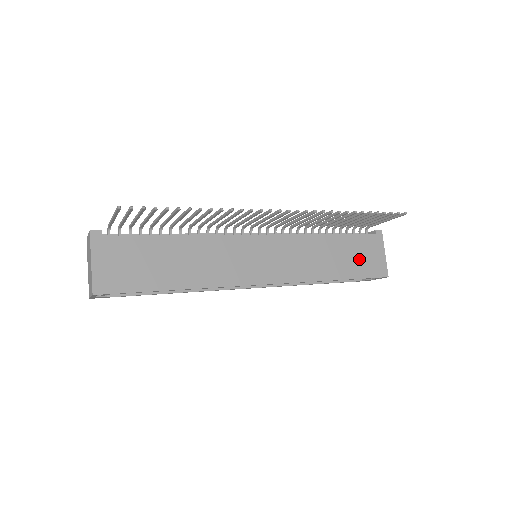
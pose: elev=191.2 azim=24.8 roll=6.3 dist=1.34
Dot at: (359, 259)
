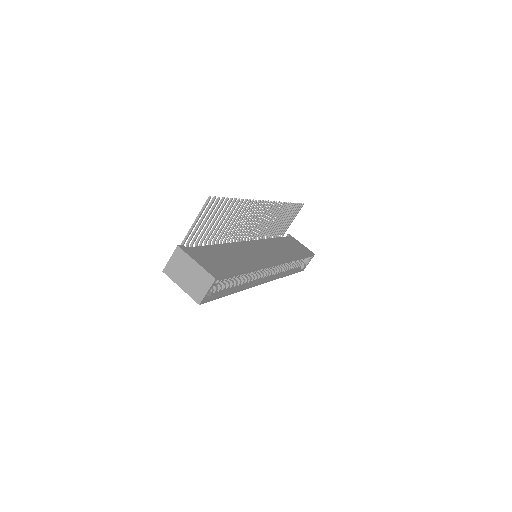
Dot at: (297, 248)
